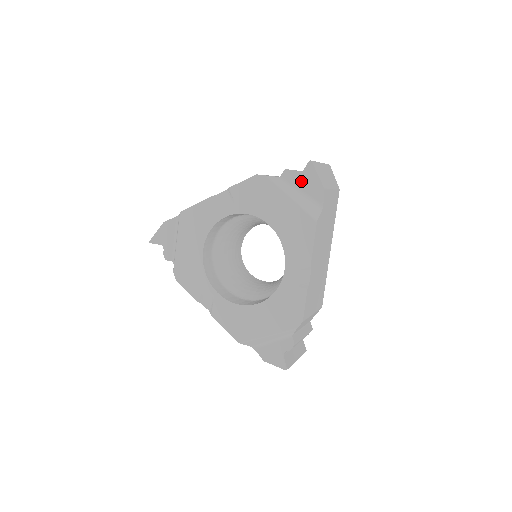
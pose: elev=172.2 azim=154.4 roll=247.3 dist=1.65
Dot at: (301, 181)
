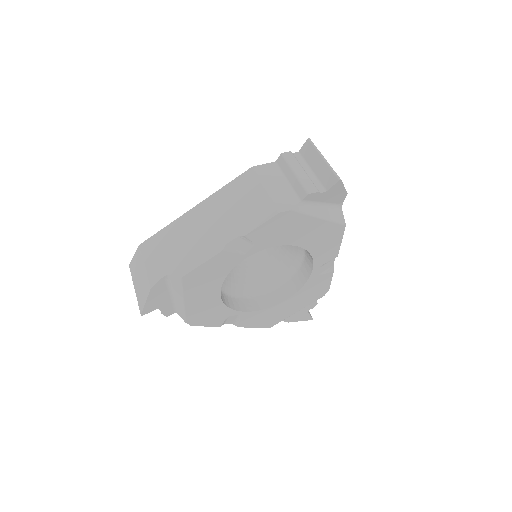
Dot at: (325, 196)
